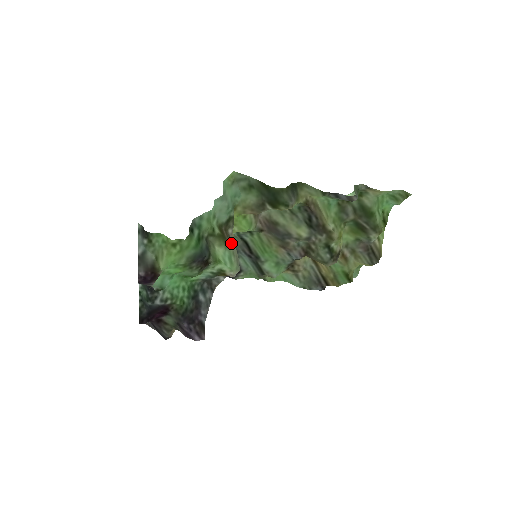
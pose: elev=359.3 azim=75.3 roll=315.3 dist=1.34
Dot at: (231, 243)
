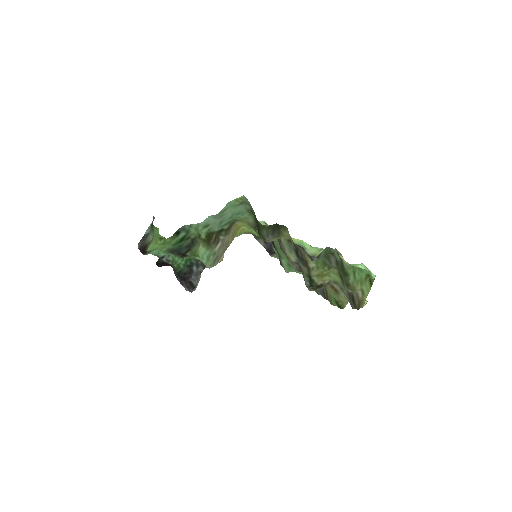
Dot at: (217, 246)
